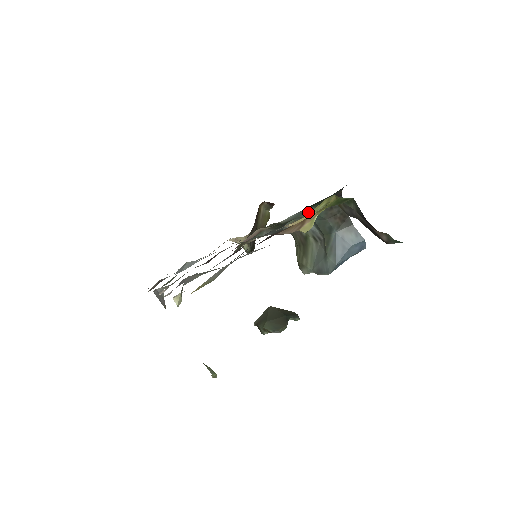
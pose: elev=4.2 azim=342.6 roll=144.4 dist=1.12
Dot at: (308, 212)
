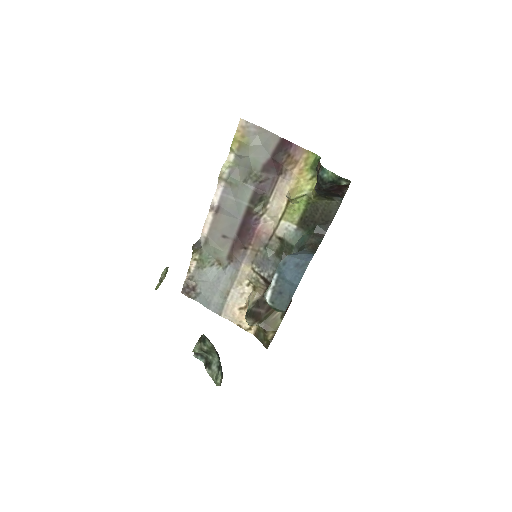
Dot at: (301, 238)
